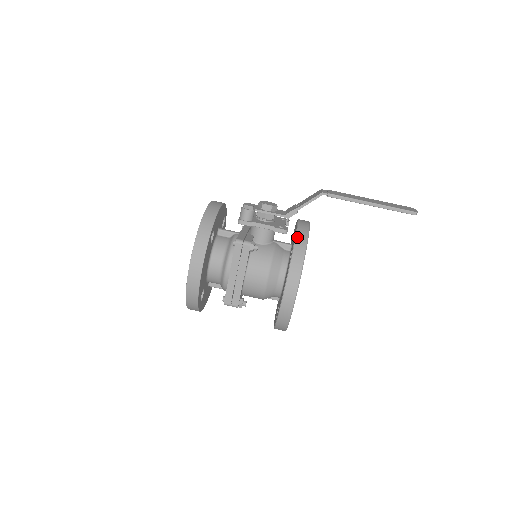
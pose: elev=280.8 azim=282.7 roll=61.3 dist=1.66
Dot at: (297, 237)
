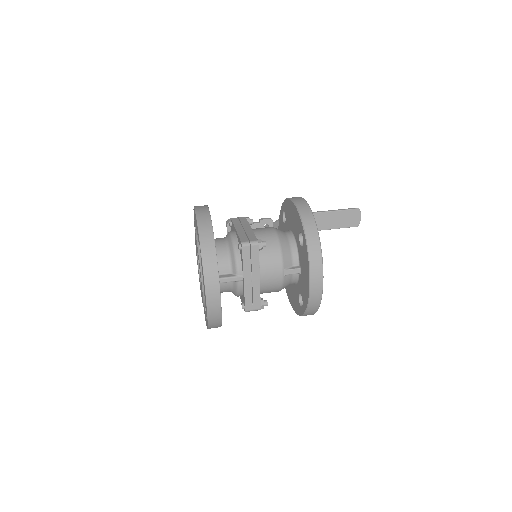
Dot at: occluded
